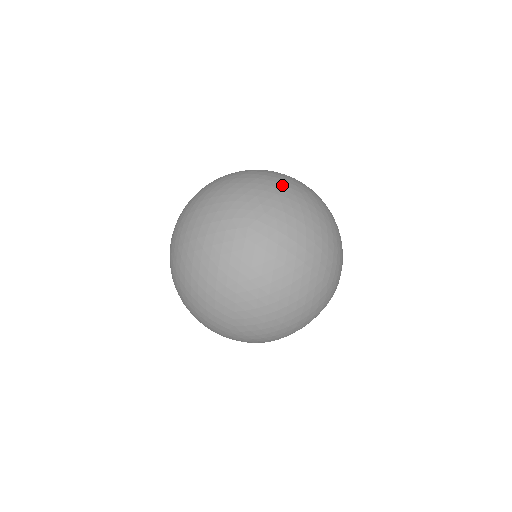
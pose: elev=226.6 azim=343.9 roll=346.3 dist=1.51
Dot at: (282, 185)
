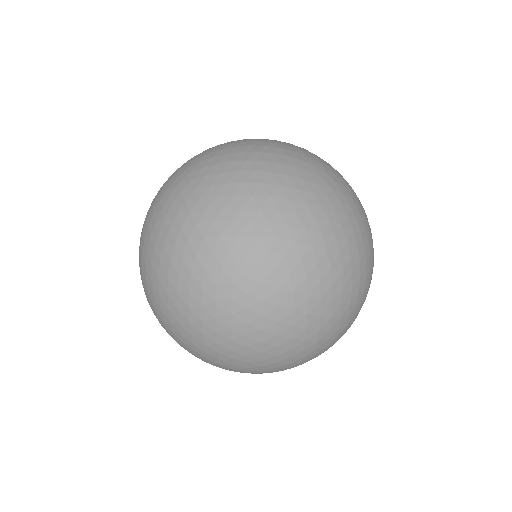
Dot at: (283, 188)
